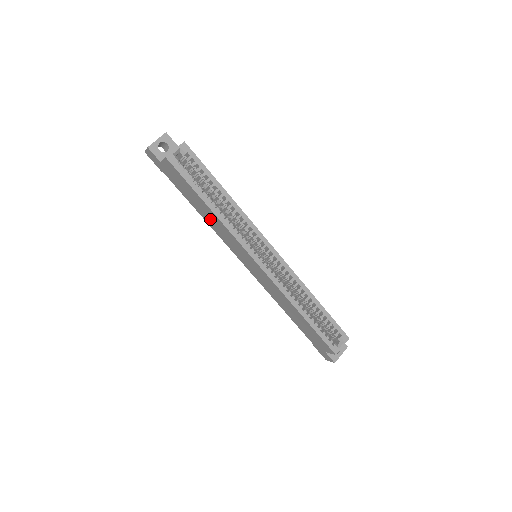
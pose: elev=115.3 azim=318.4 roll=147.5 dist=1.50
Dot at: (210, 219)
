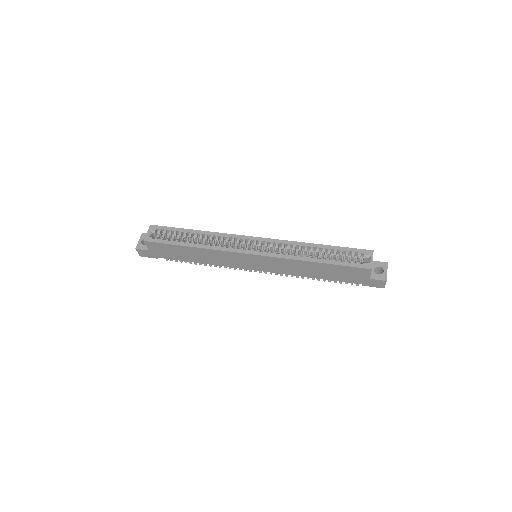
Dot at: (204, 257)
